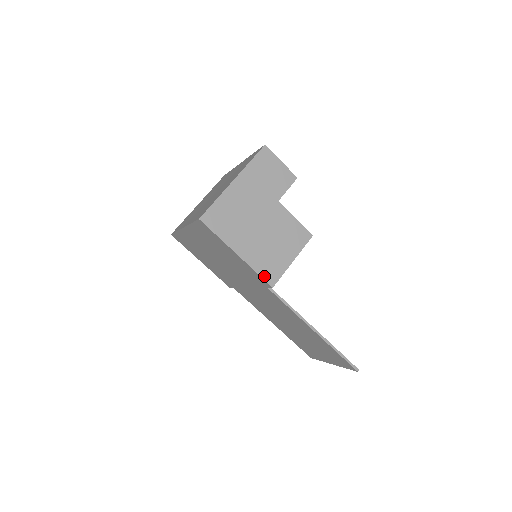
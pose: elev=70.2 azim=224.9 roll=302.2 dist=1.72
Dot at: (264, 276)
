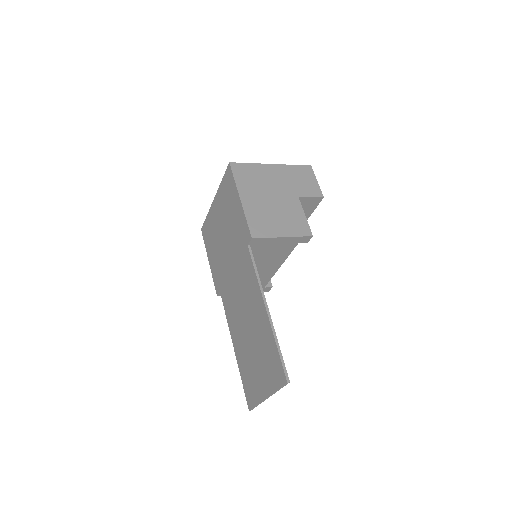
Dot at: (251, 226)
